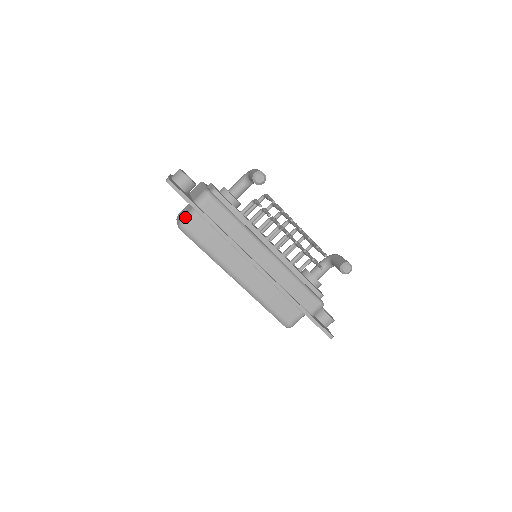
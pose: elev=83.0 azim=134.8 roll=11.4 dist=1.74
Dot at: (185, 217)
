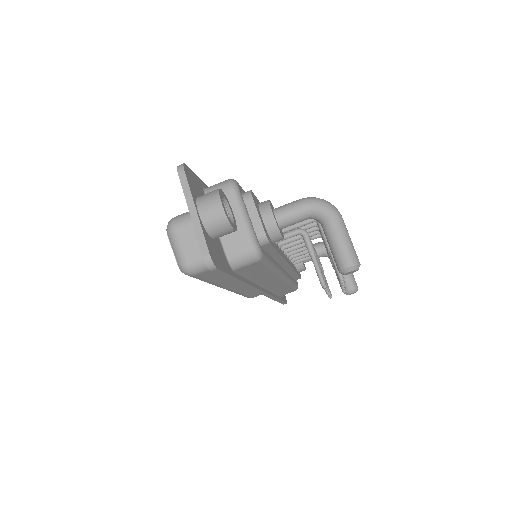
Dot at: (198, 263)
